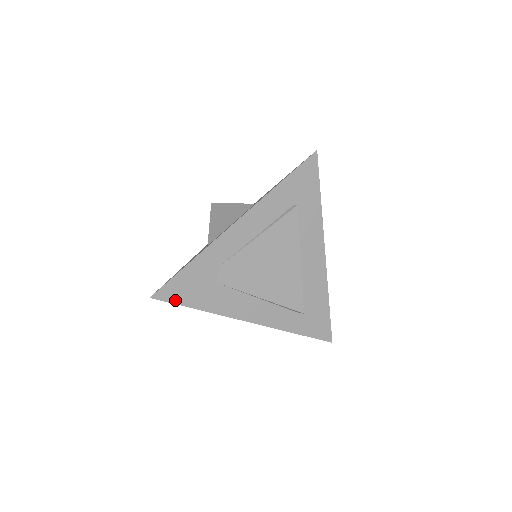
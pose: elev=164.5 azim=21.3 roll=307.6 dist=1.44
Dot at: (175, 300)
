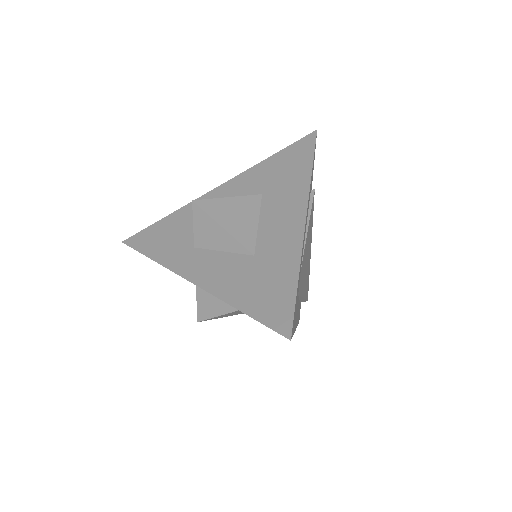
Dot at: occluded
